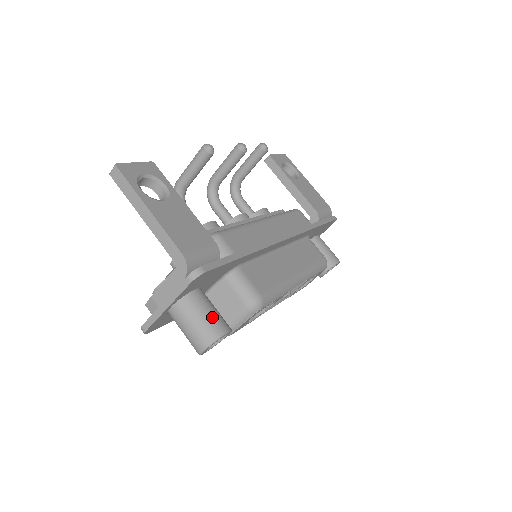
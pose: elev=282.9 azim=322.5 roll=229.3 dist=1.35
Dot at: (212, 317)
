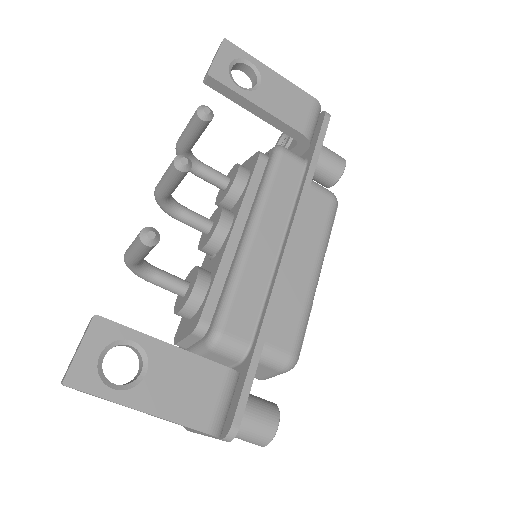
Dot at: (258, 424)
